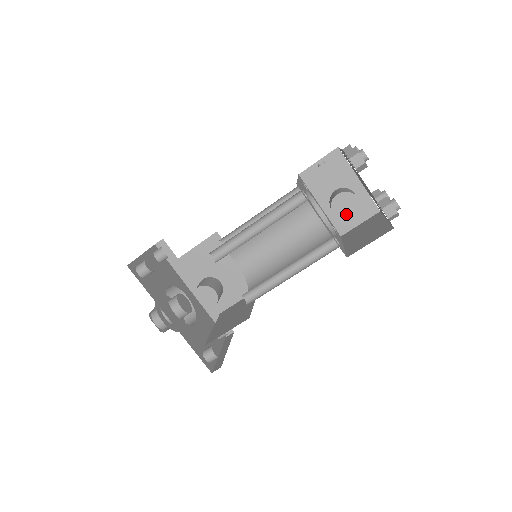
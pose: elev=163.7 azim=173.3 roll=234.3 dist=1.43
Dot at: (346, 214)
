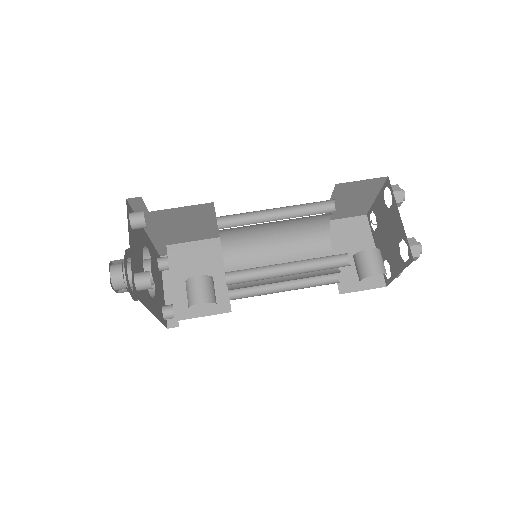
Dot at: (342, 212)
